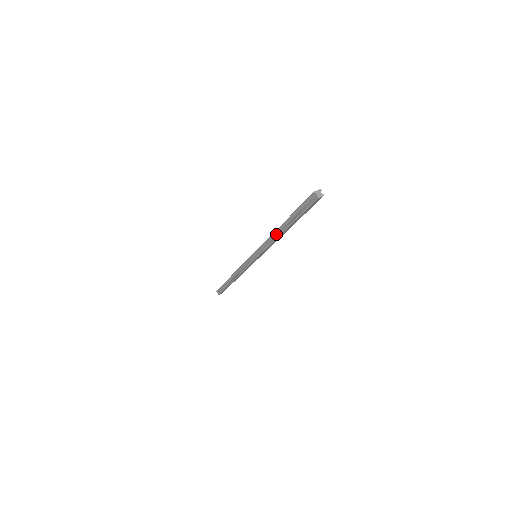
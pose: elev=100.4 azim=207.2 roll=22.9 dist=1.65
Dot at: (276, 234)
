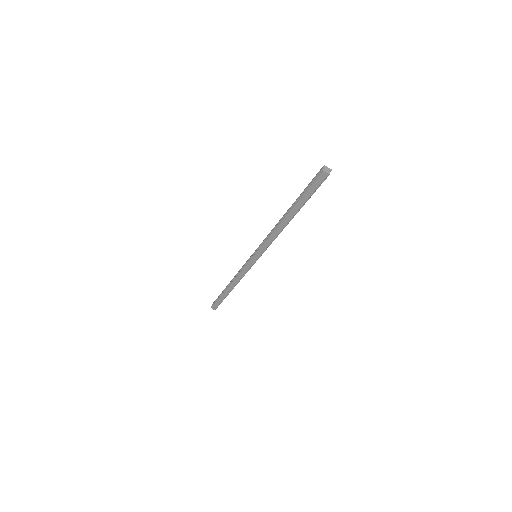
Dot at: (279, 223)
